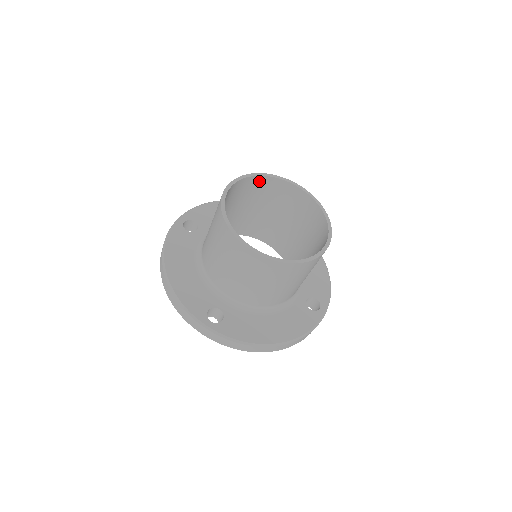
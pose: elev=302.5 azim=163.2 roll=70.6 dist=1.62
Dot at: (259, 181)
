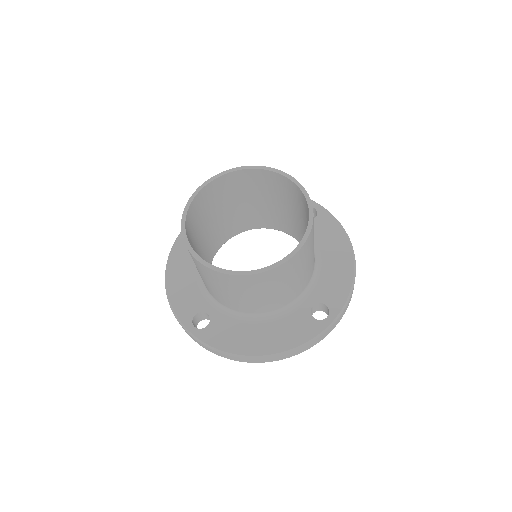
Dot at: (247, 175)
